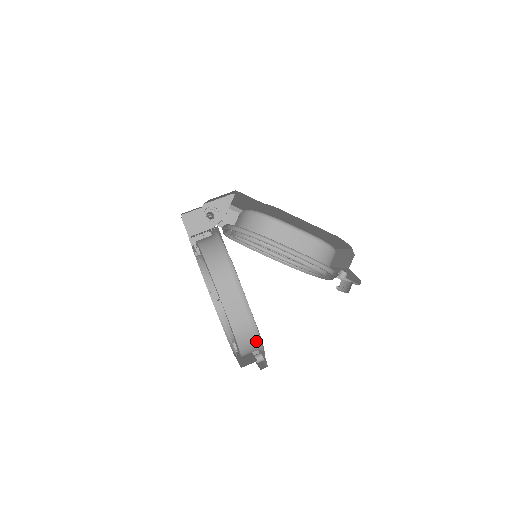
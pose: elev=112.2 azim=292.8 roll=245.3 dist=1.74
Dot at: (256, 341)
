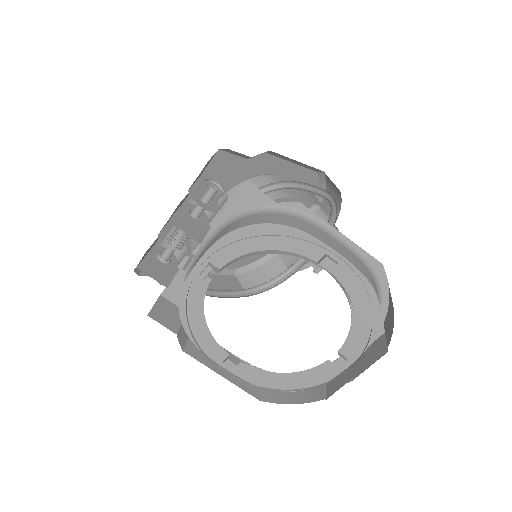
Dot at: occluded
